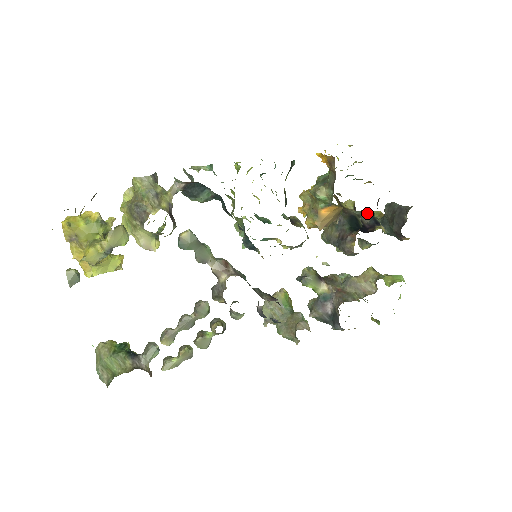
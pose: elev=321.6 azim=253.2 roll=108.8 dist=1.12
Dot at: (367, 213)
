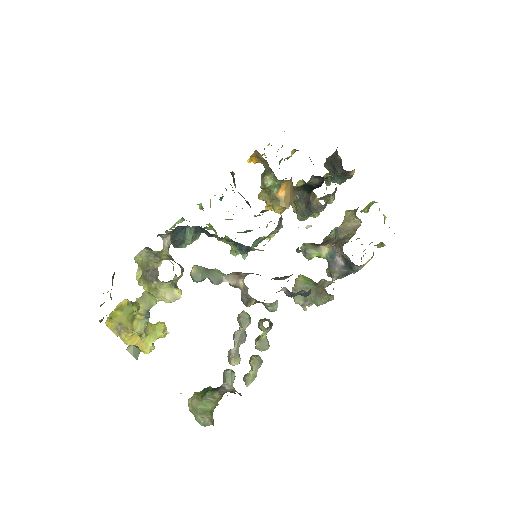
Dot at: (314, 177)
